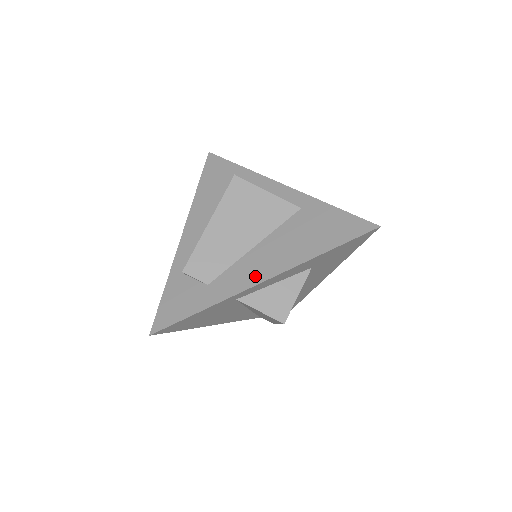
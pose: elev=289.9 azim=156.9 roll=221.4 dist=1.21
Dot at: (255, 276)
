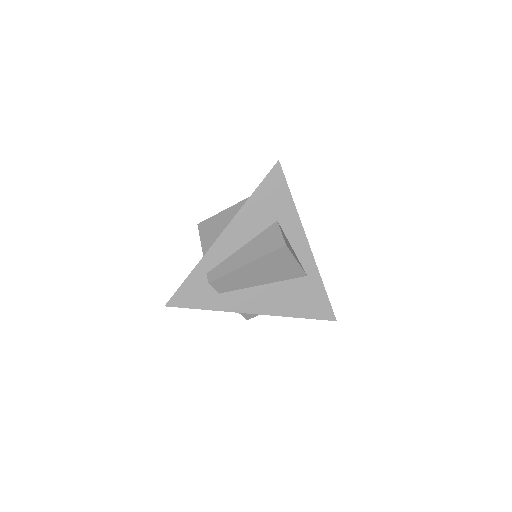
Dot at: (251, 307)
